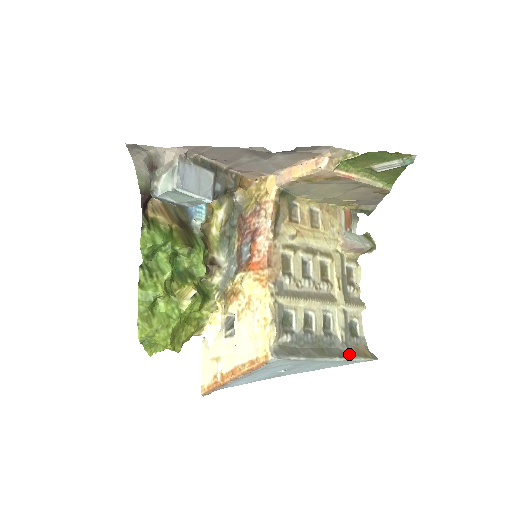
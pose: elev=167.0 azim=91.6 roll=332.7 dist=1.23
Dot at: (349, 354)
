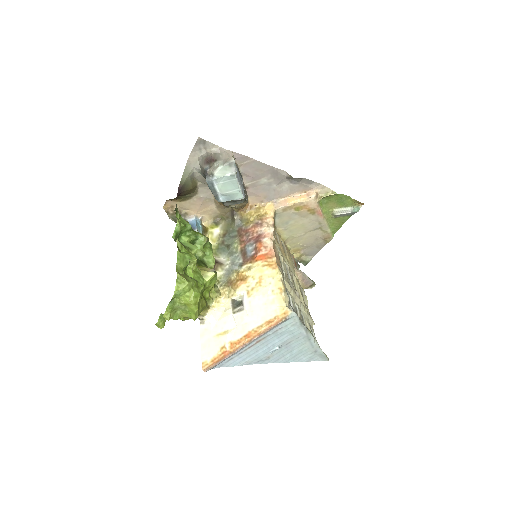
Dot at: occluded
